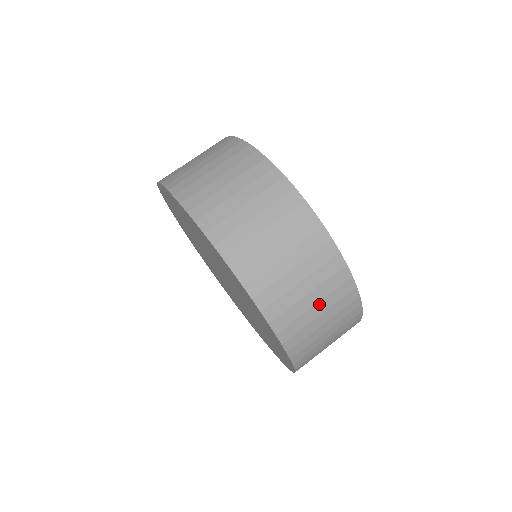
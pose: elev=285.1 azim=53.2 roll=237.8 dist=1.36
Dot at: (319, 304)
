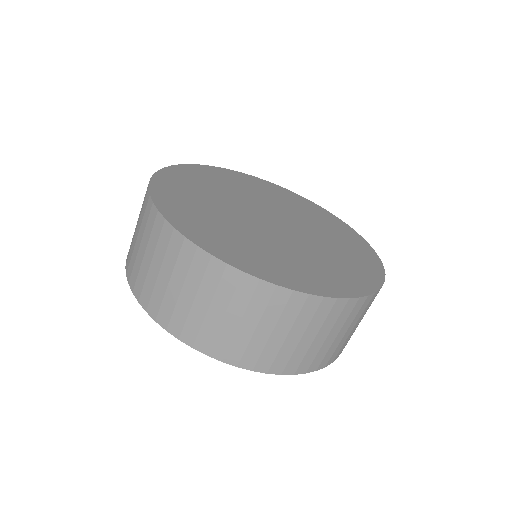
Dot at: (261, 325)
